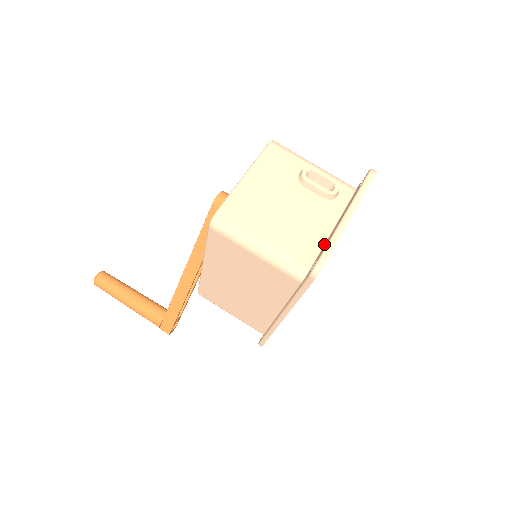
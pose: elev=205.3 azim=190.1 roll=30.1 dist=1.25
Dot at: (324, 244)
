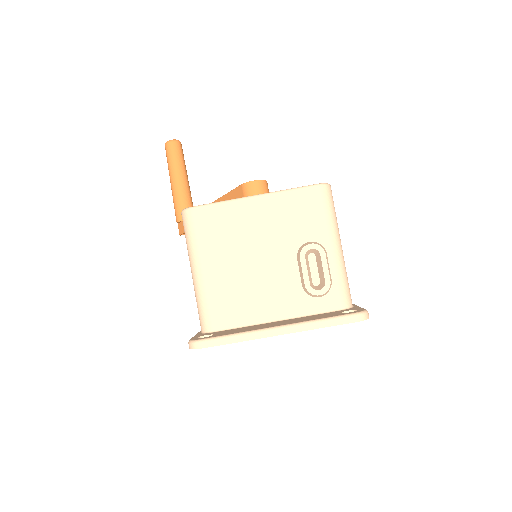
Dot at: (250, 325)
